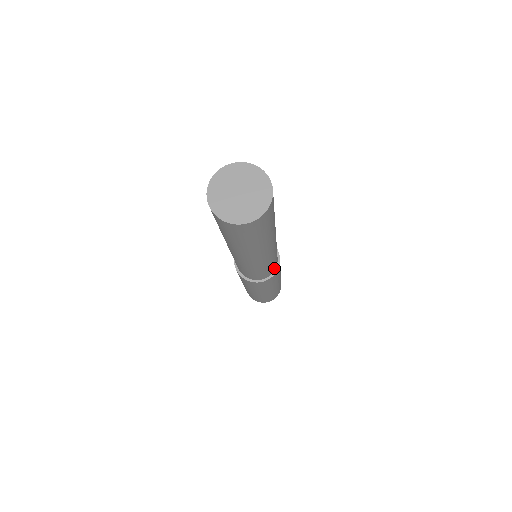
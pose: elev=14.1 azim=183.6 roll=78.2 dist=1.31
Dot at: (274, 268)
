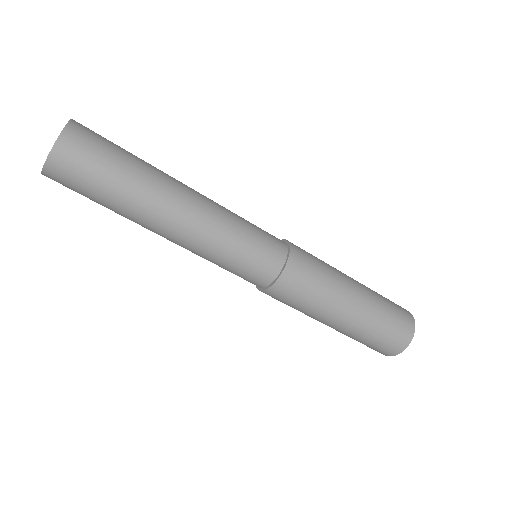
Dot at: (279, 244)
